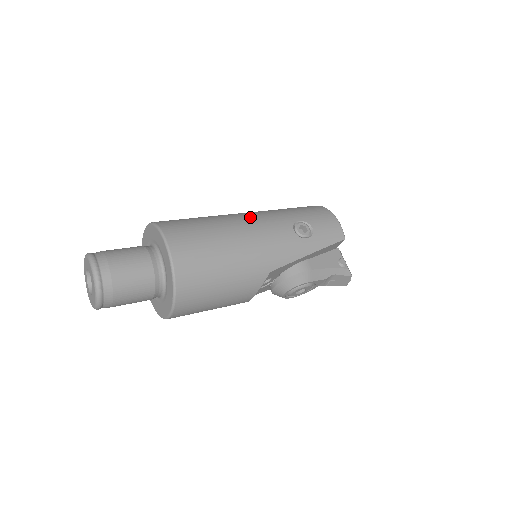
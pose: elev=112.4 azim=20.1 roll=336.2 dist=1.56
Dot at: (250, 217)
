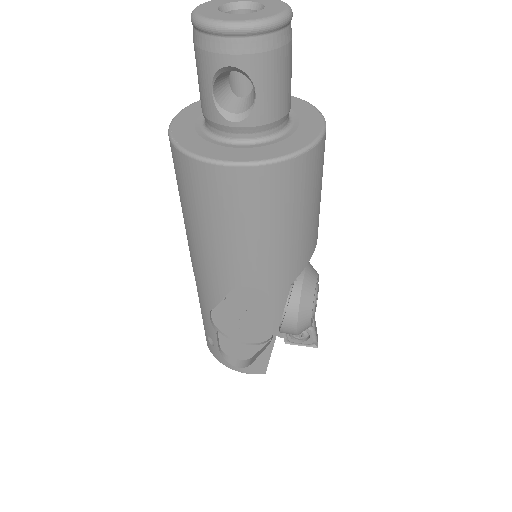
Dot at: occluded
